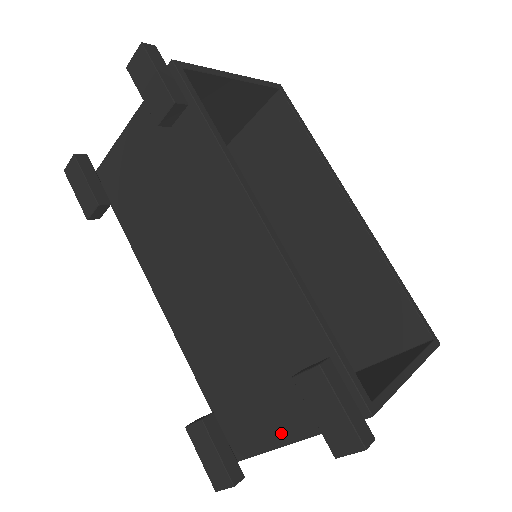
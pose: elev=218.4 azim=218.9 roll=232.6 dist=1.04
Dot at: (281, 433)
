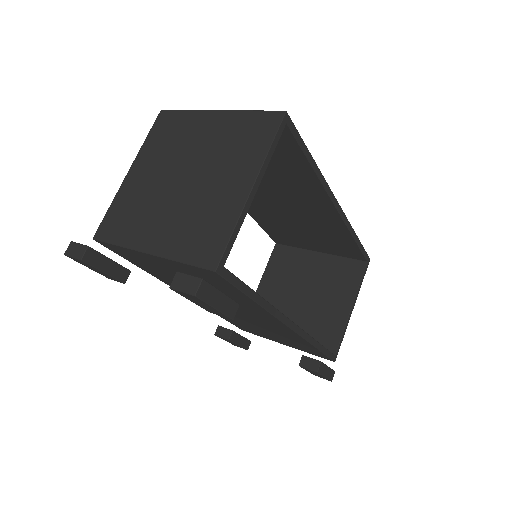
Dot at: occluded
